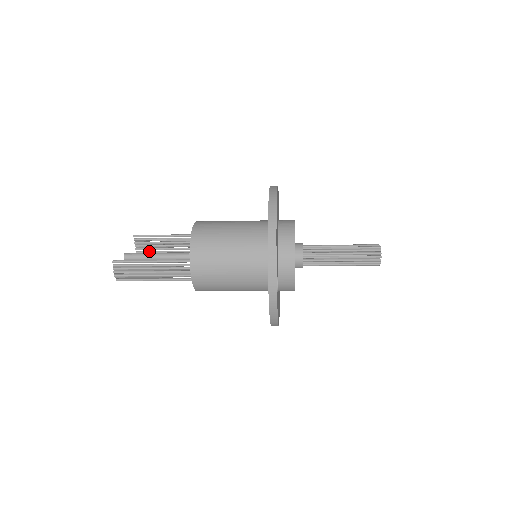
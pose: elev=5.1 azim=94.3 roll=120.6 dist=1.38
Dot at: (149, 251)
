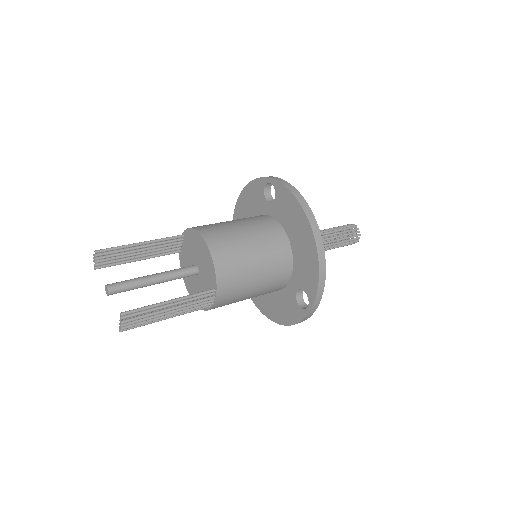
Dot at: (113, 264)
